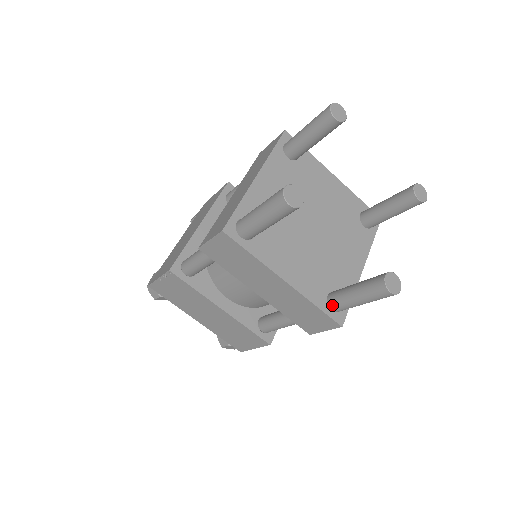
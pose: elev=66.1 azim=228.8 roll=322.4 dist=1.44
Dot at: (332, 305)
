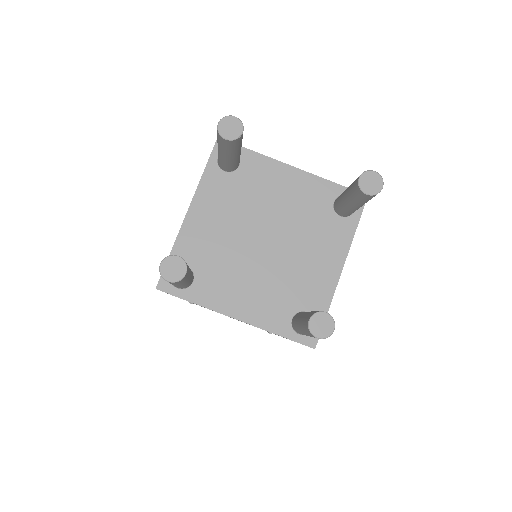
Dot at: (295, 331)
